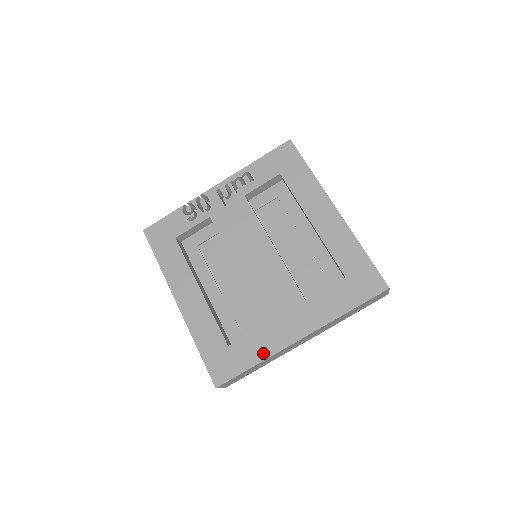
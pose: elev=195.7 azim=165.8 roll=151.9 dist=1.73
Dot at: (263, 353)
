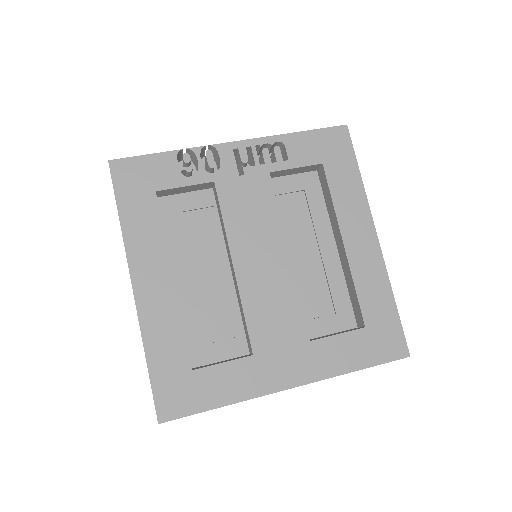
Dot at: (238, 393)
